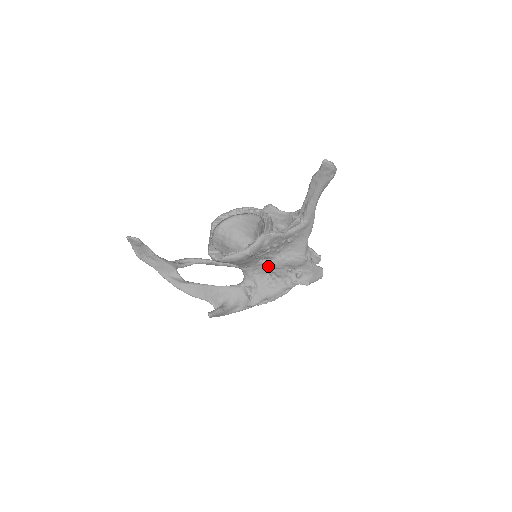
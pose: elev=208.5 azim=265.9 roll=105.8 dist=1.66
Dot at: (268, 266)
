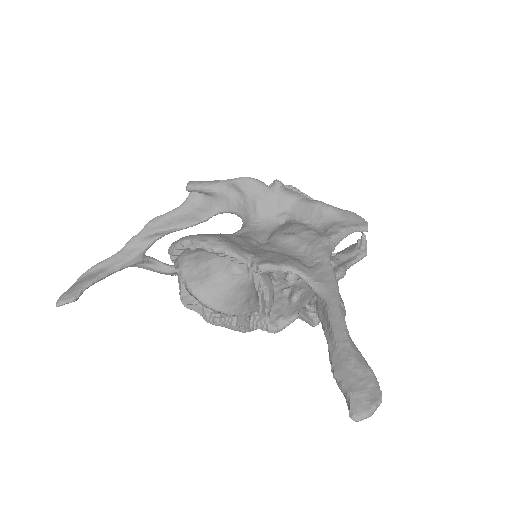
Dot at: occluded
